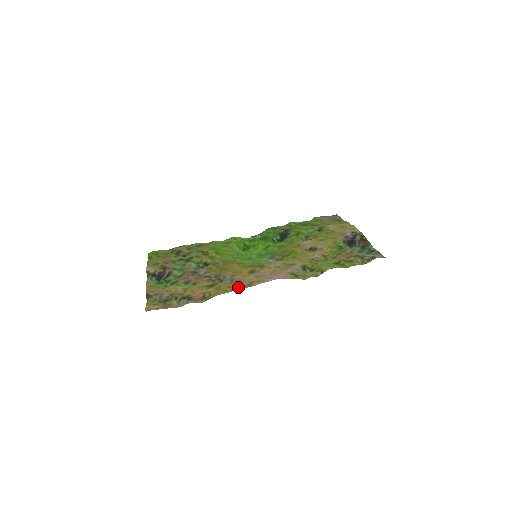
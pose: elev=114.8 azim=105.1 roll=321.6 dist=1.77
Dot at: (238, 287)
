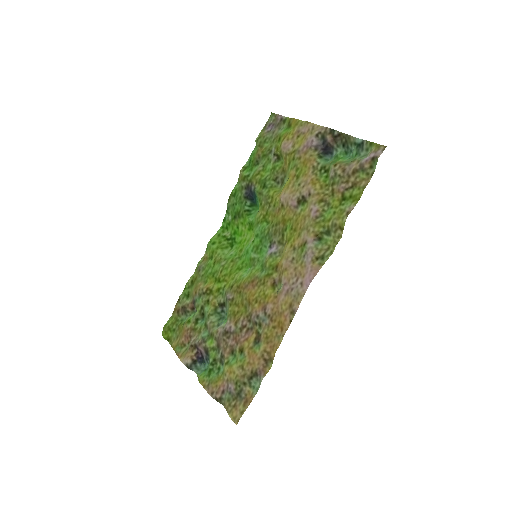
Dot at: (284, 324)
